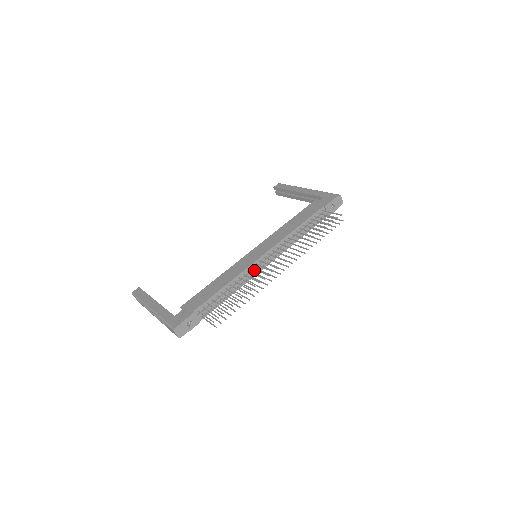
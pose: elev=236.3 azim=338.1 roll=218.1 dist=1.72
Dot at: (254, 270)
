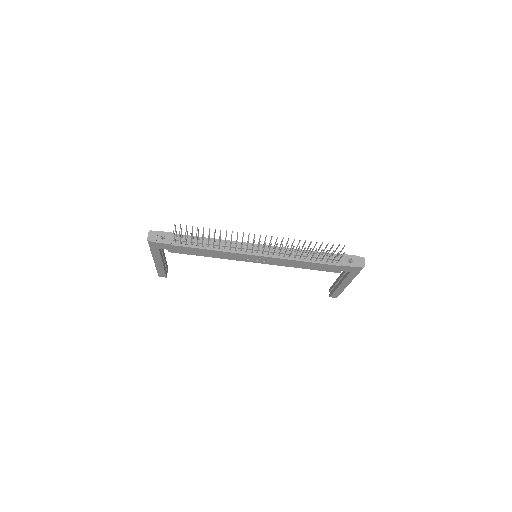
Dot at: (242, 247)
